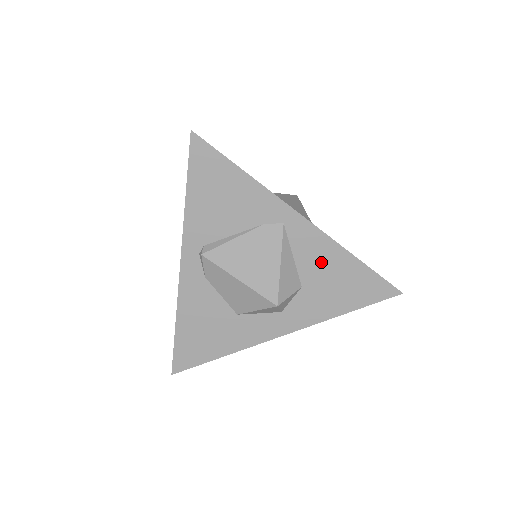
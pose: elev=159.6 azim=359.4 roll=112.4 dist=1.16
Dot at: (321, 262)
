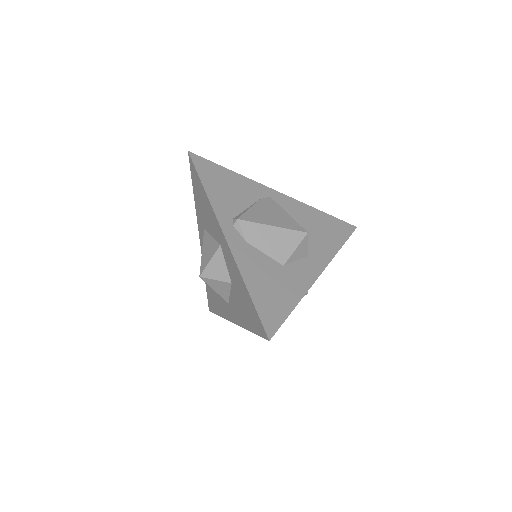
Dot at: (305, 217)
